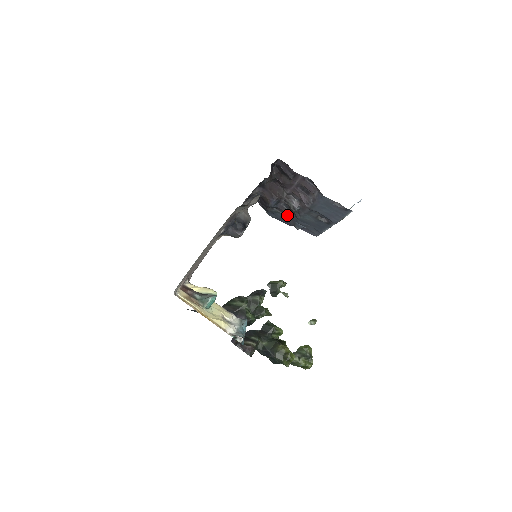
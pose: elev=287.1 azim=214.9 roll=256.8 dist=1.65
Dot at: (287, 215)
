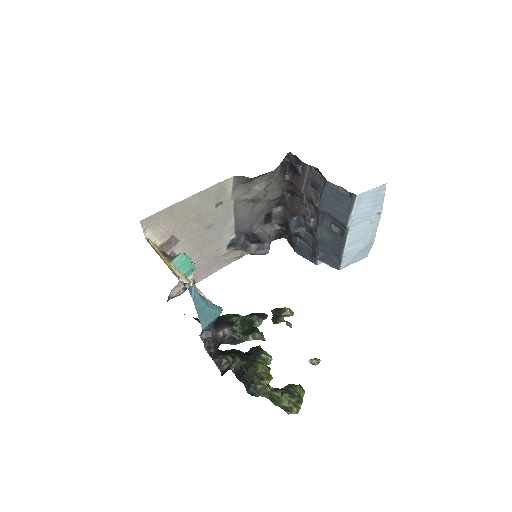
Dot at: (309, 244)
